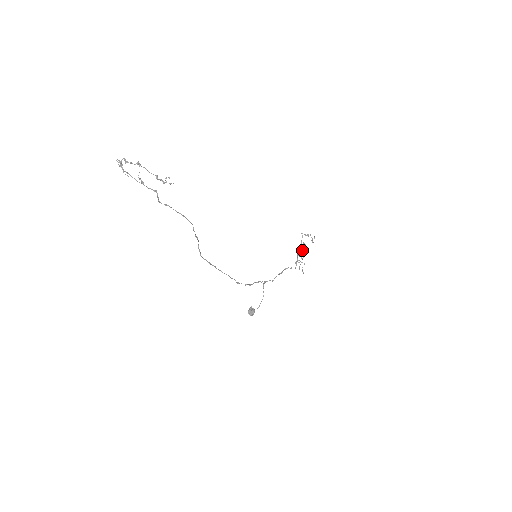
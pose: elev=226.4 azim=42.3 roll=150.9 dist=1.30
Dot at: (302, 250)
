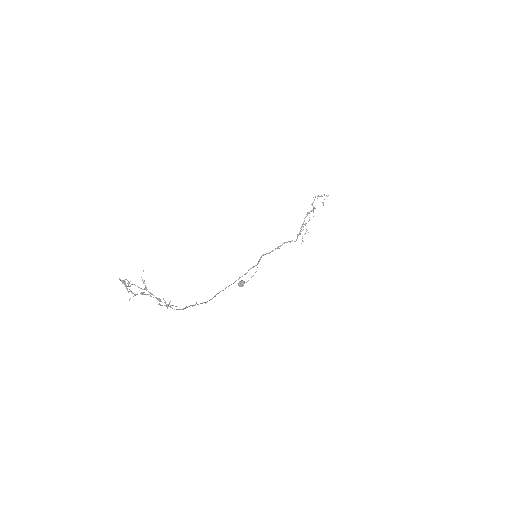
Dot at: occluded
